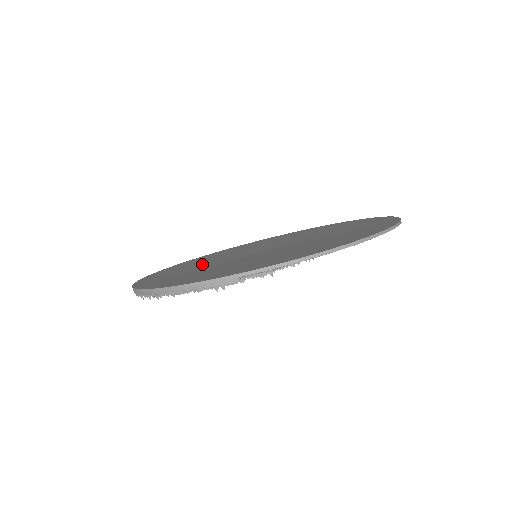
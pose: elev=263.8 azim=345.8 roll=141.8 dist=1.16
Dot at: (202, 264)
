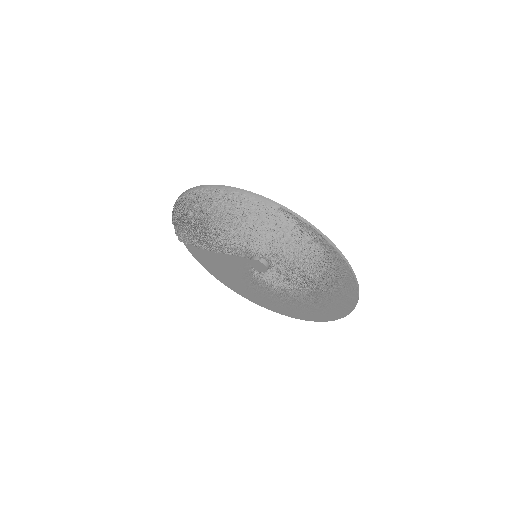
Dot at: occluded
